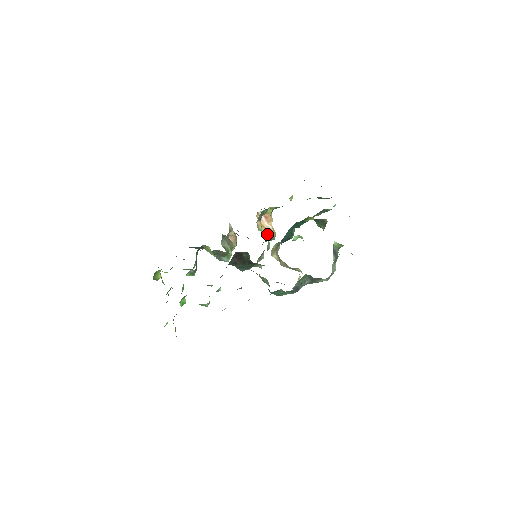
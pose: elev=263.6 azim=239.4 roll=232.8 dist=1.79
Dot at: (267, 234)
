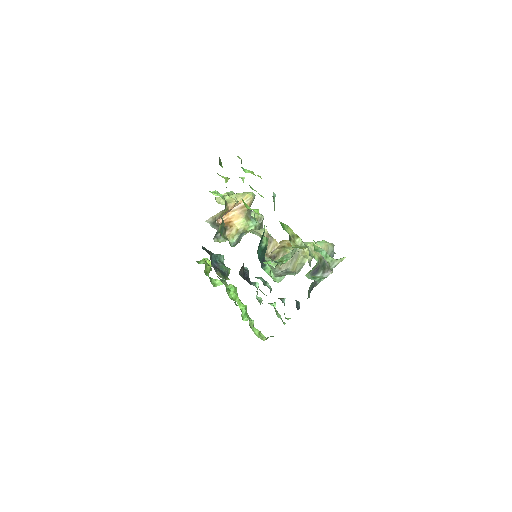
Dot at: (244, 223)
